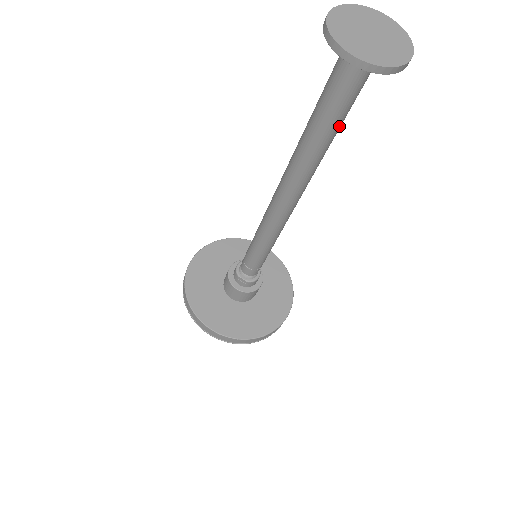
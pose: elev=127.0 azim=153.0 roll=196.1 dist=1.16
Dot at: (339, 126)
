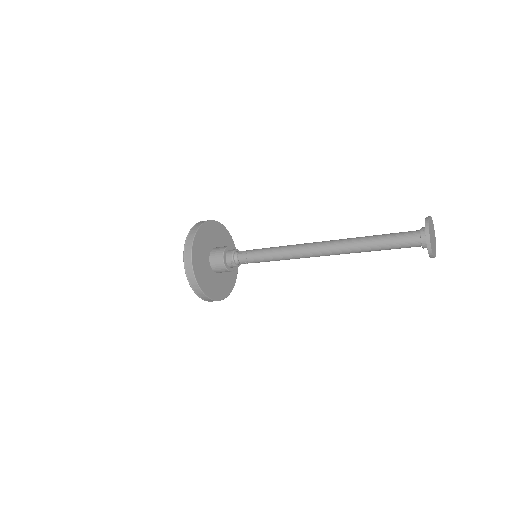
Dot at: (385, 249)
